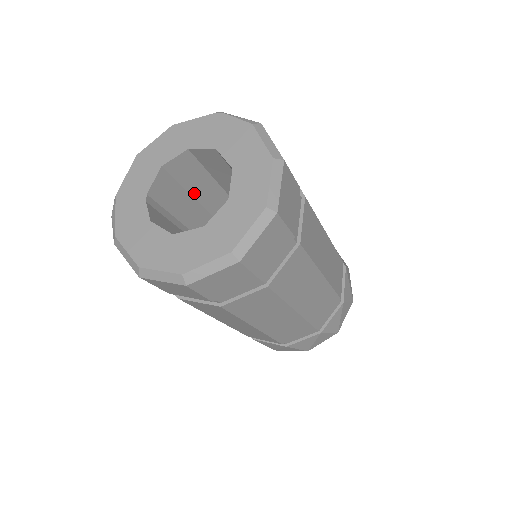
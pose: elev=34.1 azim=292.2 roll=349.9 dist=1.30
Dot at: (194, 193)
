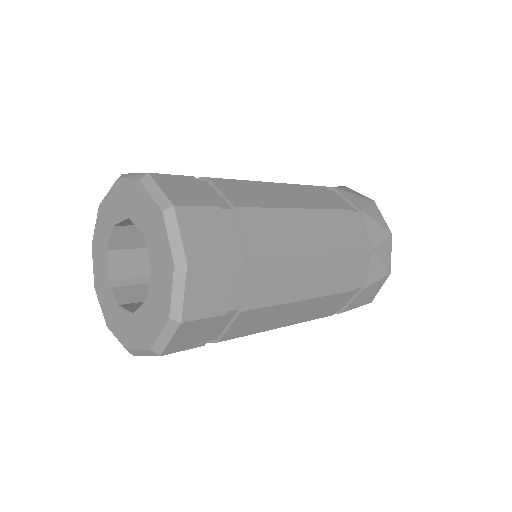
Dot at: occluded
